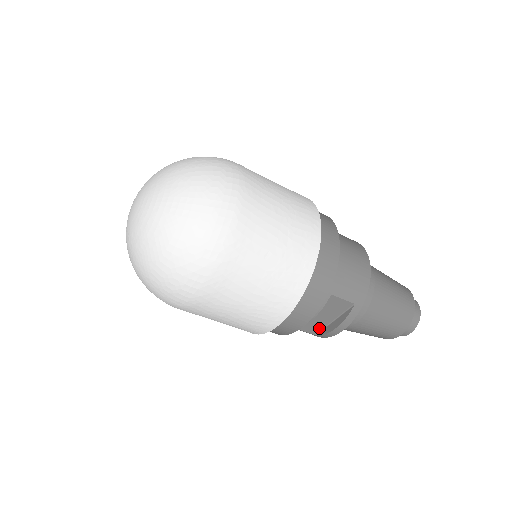
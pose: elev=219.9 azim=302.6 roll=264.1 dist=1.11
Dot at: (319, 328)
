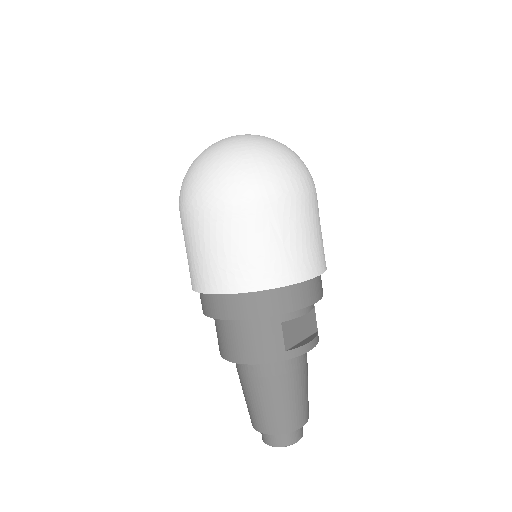
Dot at: (291, 343)
